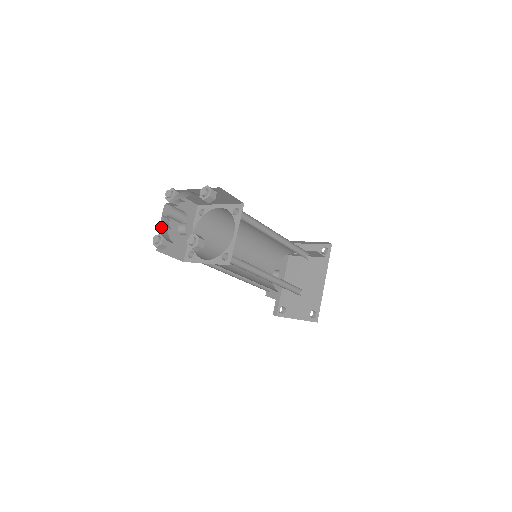
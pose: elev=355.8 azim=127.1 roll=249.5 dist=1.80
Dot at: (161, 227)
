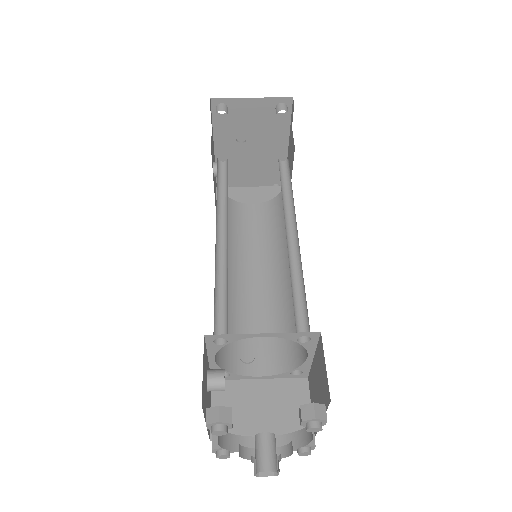
Dot at: (222, 446)
